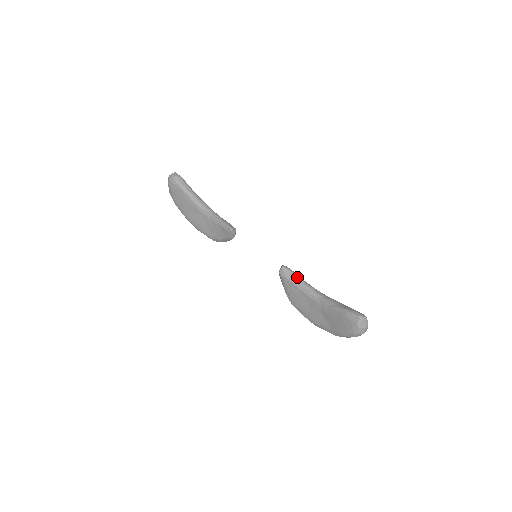
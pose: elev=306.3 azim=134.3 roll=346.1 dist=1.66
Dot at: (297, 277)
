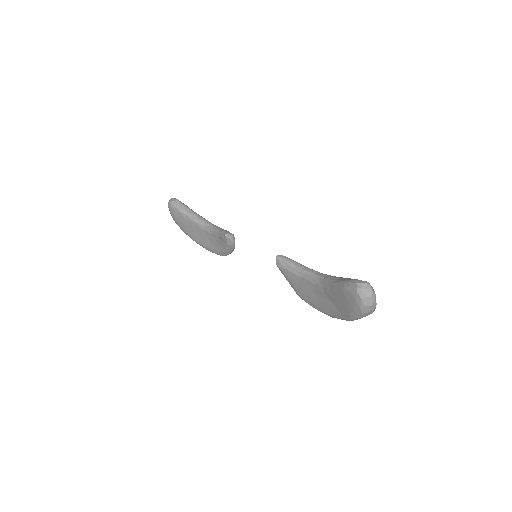
Dot at: (295, 264)
